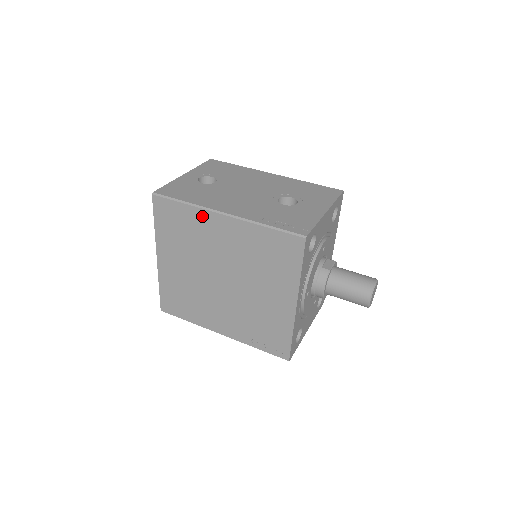
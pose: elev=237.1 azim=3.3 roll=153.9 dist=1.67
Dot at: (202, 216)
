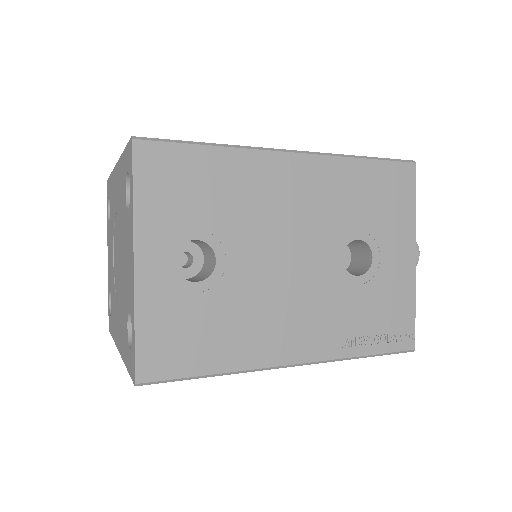
Dot at: occluded
